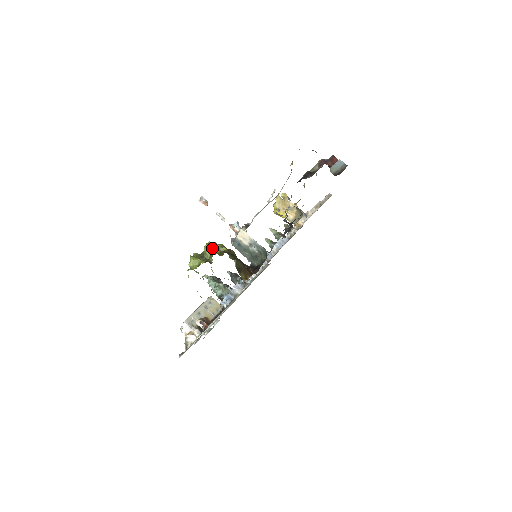
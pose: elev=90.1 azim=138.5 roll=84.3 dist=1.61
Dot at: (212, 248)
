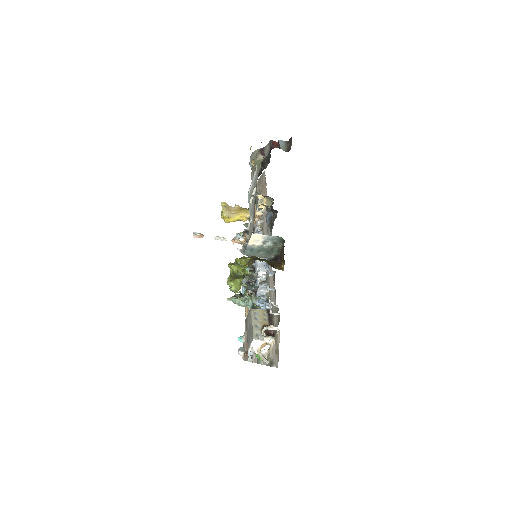
Dot at: (239, 264)
